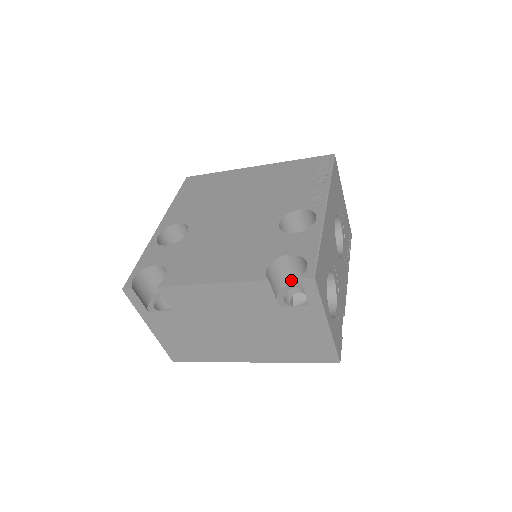
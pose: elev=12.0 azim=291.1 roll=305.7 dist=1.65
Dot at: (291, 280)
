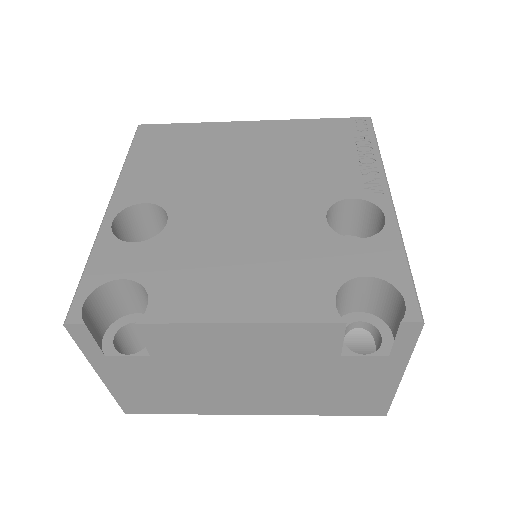
Dot at: (348, 310)
